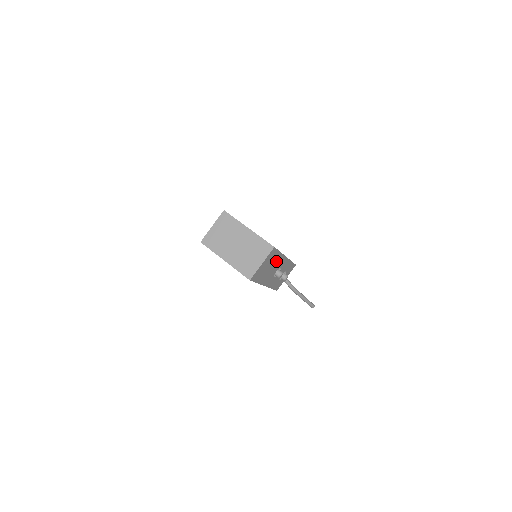
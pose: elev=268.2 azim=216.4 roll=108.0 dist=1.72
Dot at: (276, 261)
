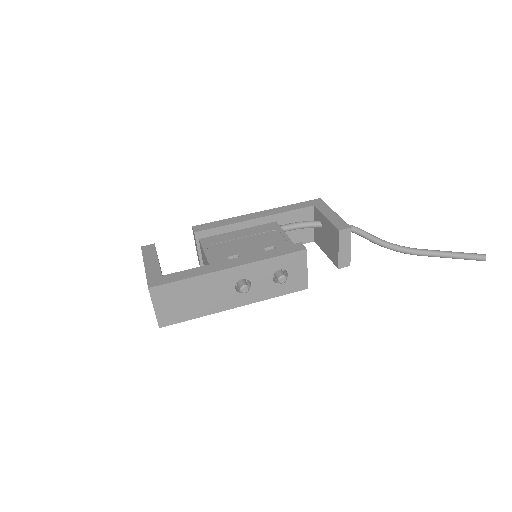
Dot at: (201, 286)
